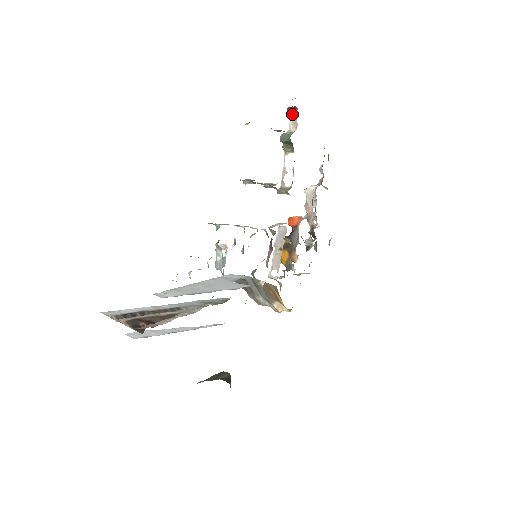
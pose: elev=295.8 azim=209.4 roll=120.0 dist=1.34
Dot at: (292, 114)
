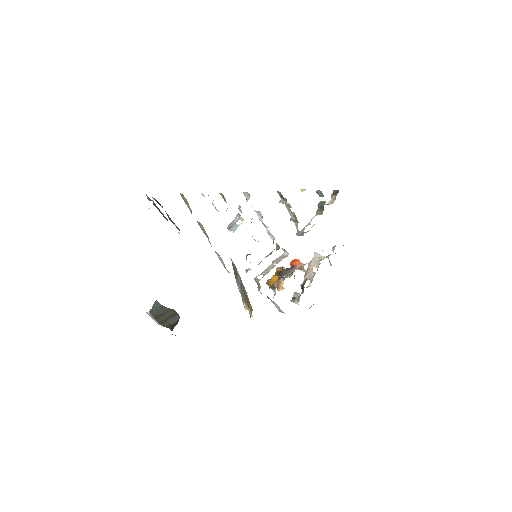
Dot at: (334, 196)
